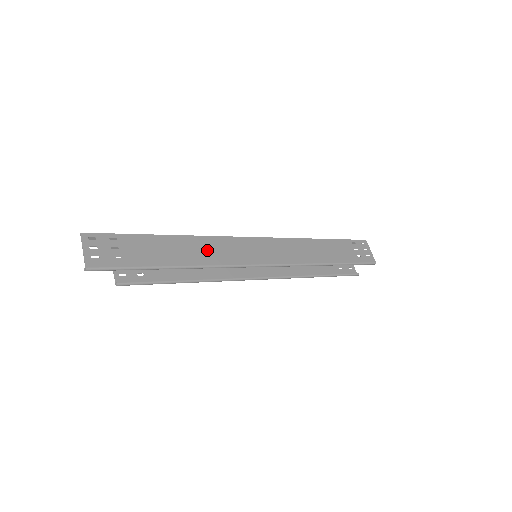
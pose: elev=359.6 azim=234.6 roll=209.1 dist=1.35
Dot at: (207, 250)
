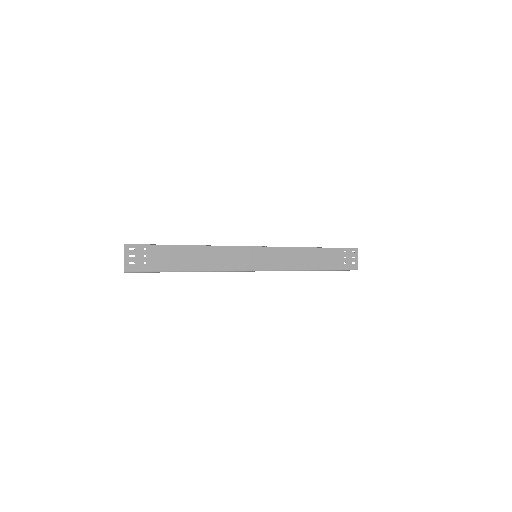
Dot at: (214, 258)
